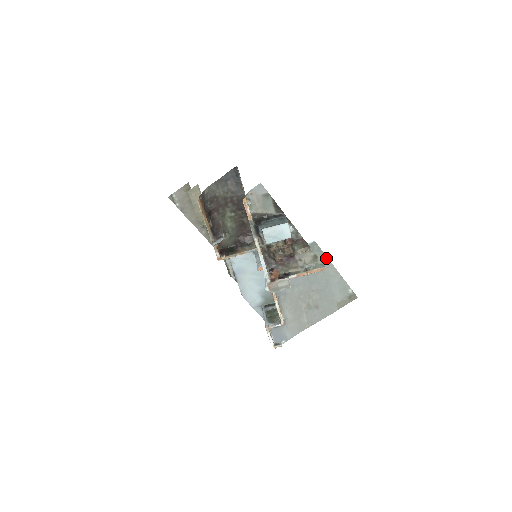
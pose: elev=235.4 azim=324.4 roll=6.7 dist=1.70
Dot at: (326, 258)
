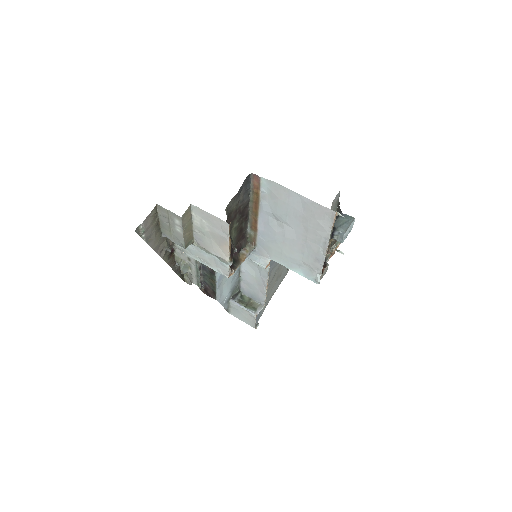
Dot at: occluded
